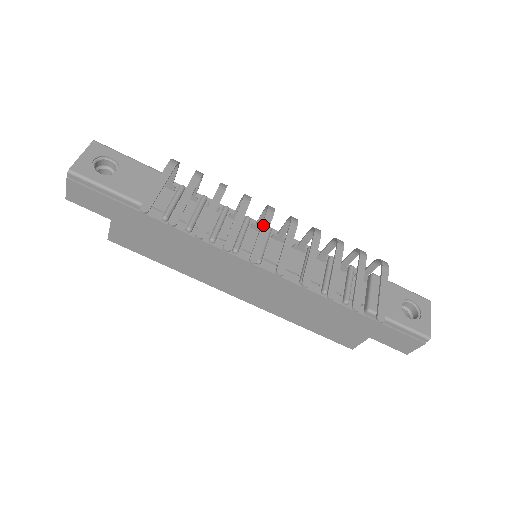
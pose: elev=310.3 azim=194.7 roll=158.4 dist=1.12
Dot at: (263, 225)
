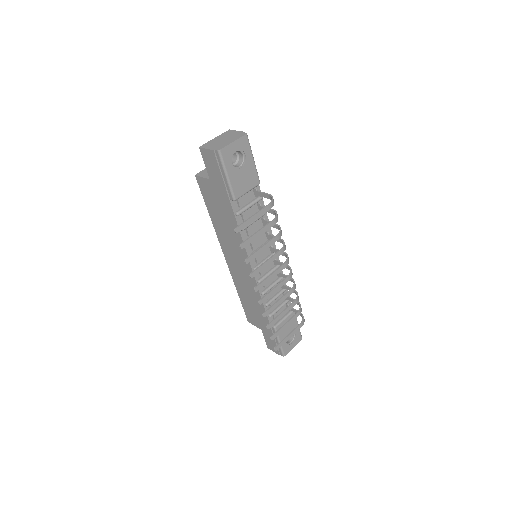
Dot at: (276, 271)
